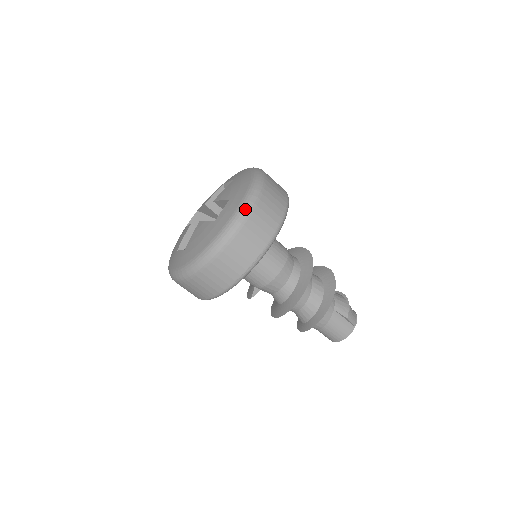
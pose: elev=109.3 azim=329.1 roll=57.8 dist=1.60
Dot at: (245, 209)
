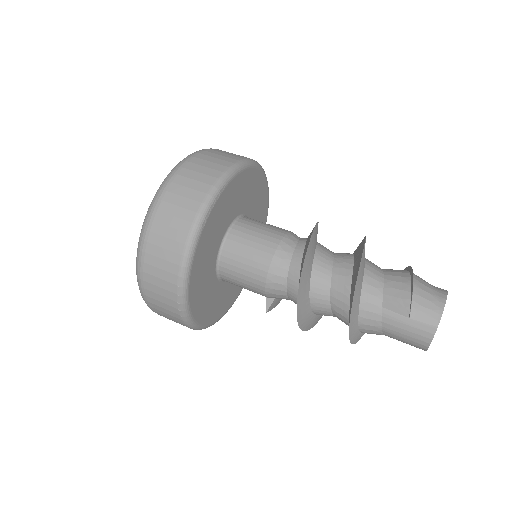
Dot at: (142, 231)
